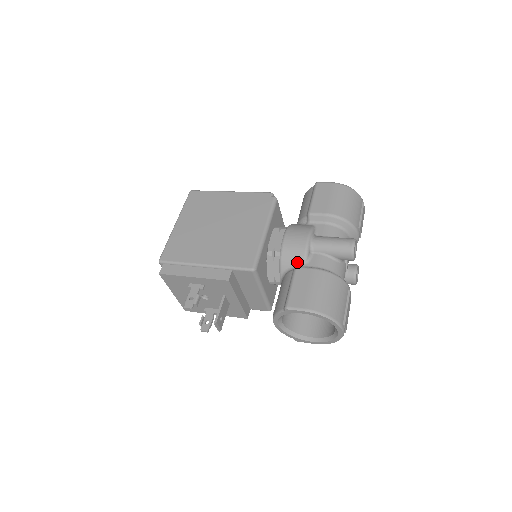
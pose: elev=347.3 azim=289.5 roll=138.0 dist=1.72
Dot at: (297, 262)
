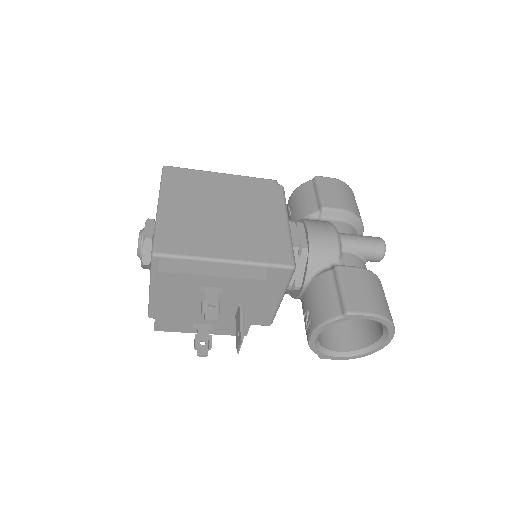
Dot at: (330, 261)
